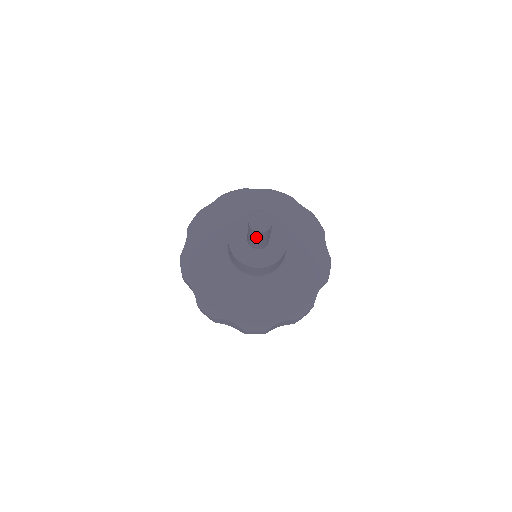
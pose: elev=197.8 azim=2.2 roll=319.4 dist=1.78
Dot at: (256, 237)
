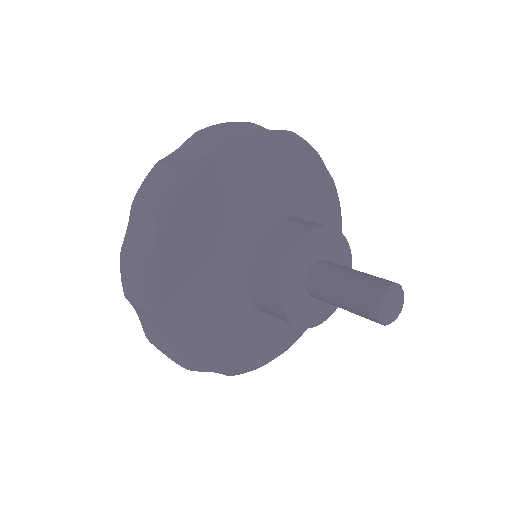
Dot at: (354, 308)
